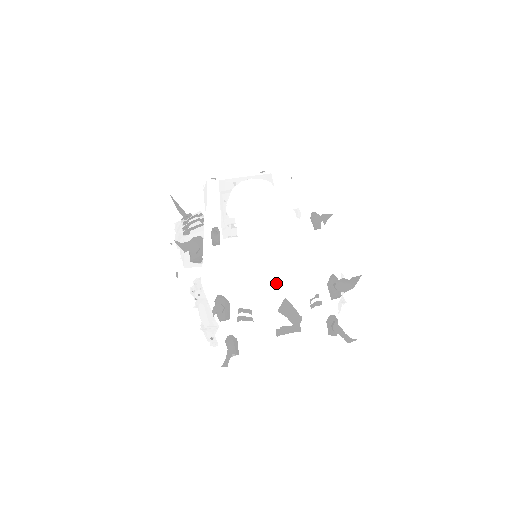
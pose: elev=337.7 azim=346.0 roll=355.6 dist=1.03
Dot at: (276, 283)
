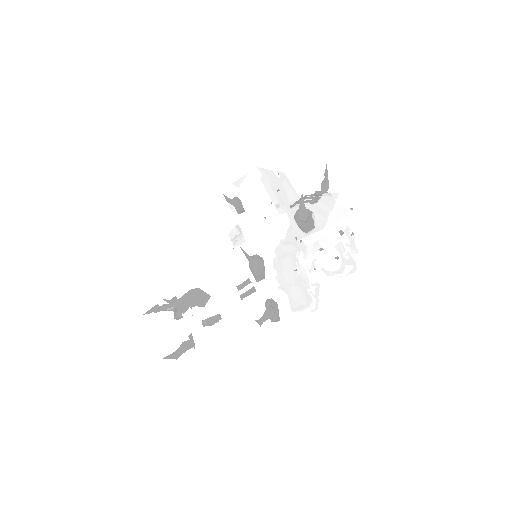
Dot at: (200, 275)
